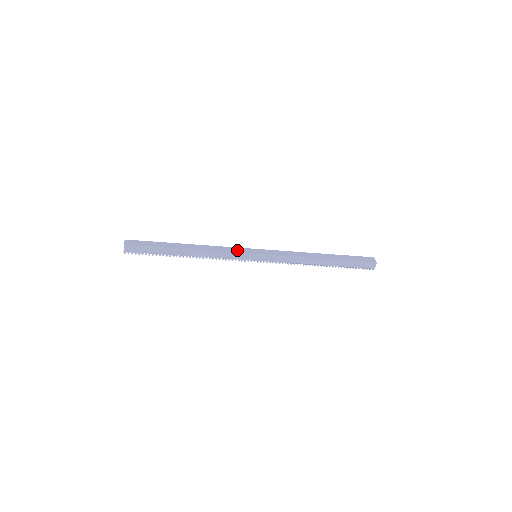
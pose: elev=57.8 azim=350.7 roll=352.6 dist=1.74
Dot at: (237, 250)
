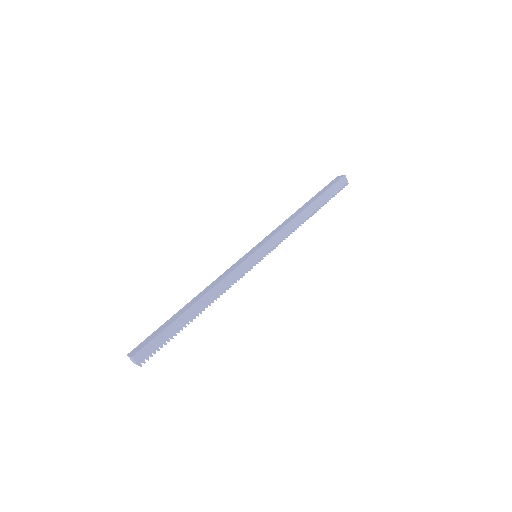
Dot at: (236, 265)
